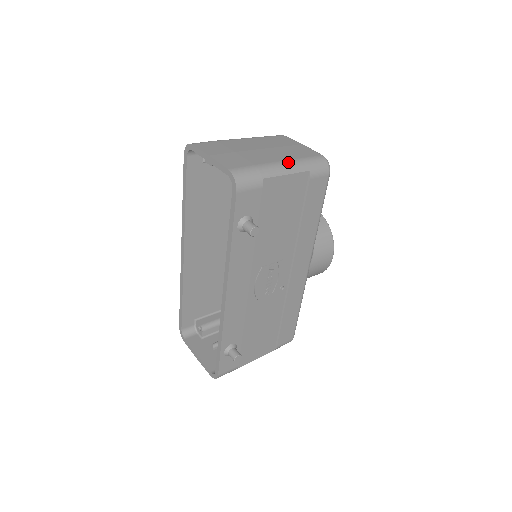
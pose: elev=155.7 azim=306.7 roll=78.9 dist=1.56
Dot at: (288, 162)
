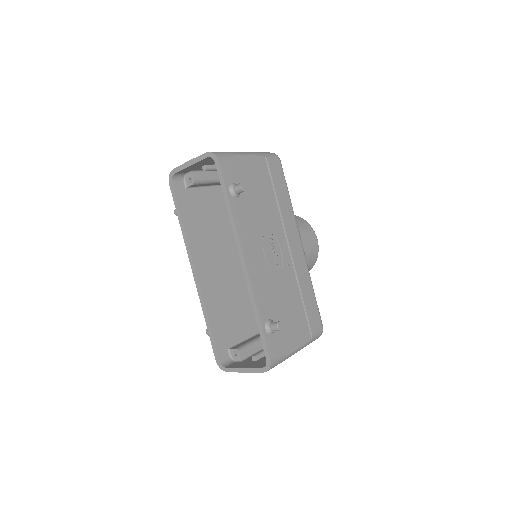
Dot at: occluded
